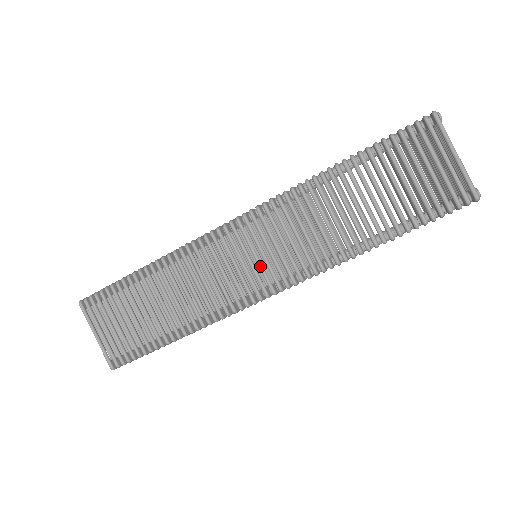
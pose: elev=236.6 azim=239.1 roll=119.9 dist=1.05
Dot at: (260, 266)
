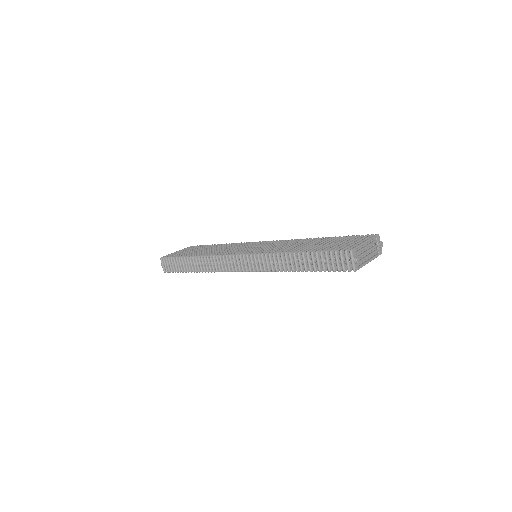
Dot at: occluded
